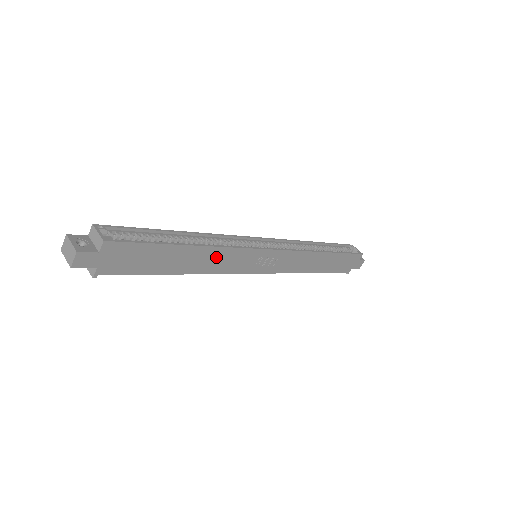
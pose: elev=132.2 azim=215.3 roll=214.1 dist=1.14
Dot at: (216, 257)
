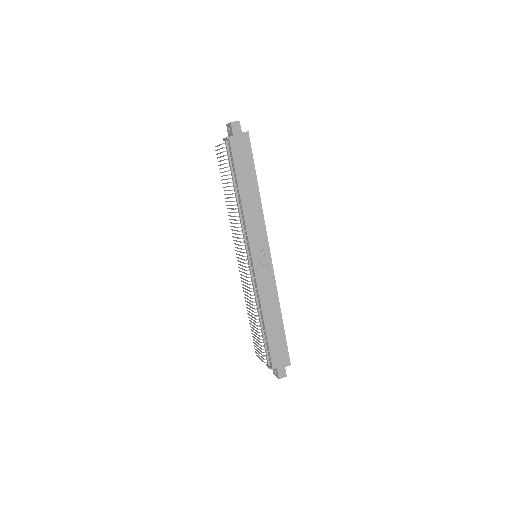
Dot at: (255, 210)
